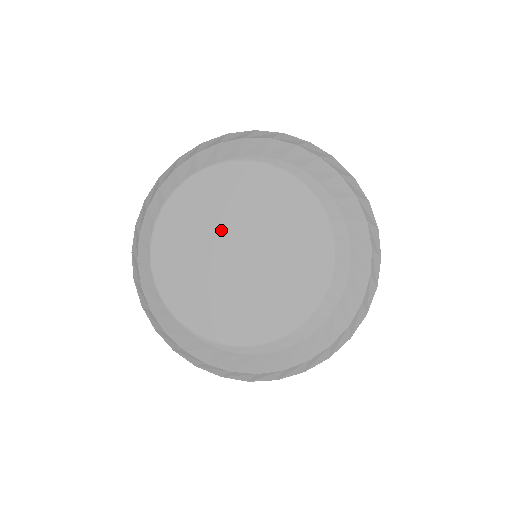
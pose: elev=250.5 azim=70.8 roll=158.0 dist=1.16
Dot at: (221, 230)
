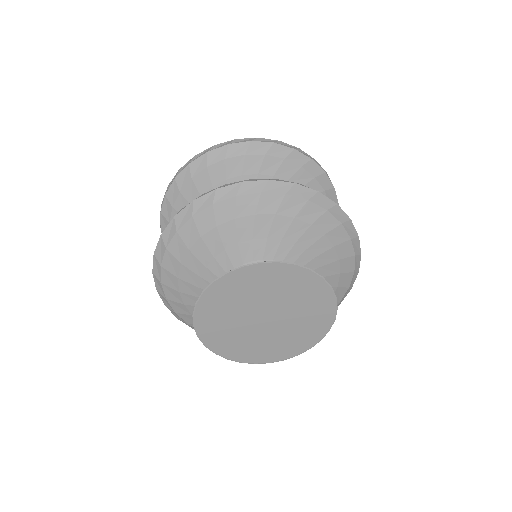
Dot at: (252, 306)
